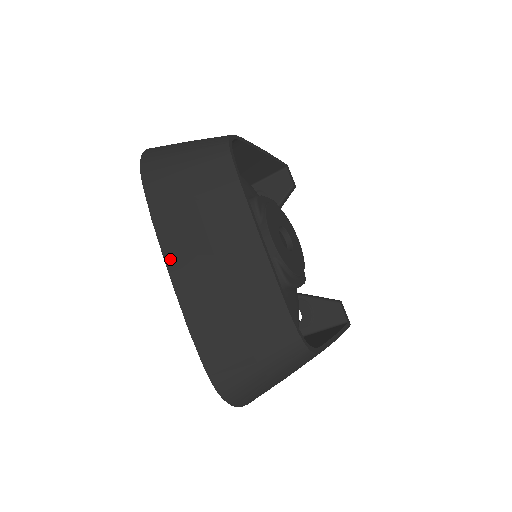
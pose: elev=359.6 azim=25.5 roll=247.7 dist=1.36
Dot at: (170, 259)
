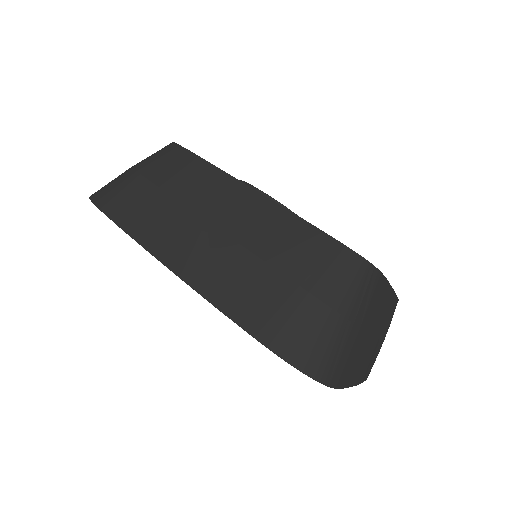
Dot at: (158, 250)
